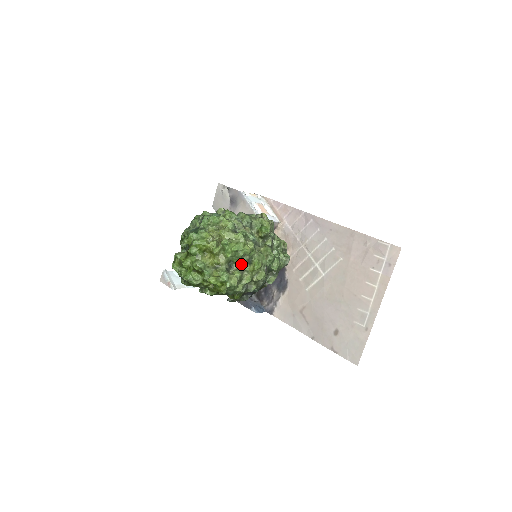
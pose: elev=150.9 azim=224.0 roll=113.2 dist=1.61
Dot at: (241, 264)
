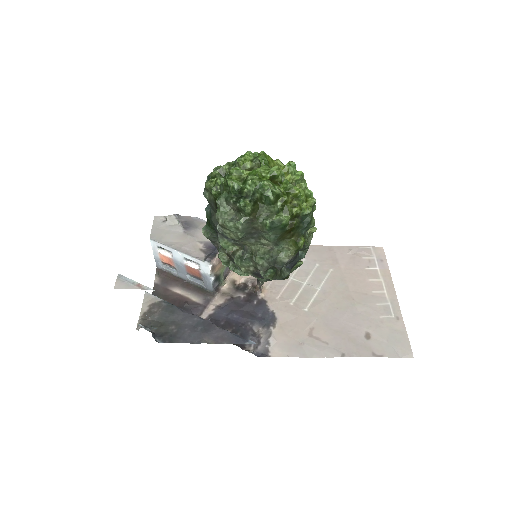
Dot at: occluded
